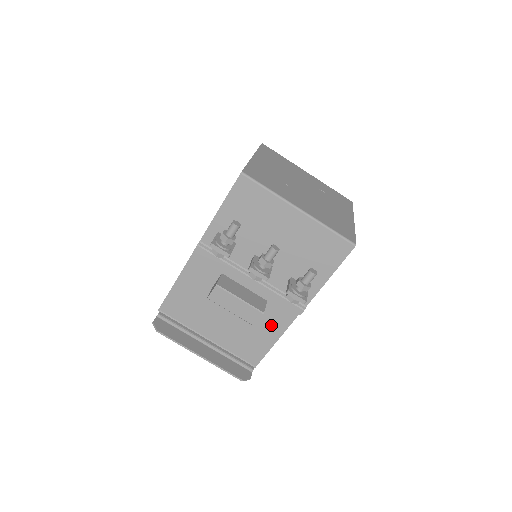
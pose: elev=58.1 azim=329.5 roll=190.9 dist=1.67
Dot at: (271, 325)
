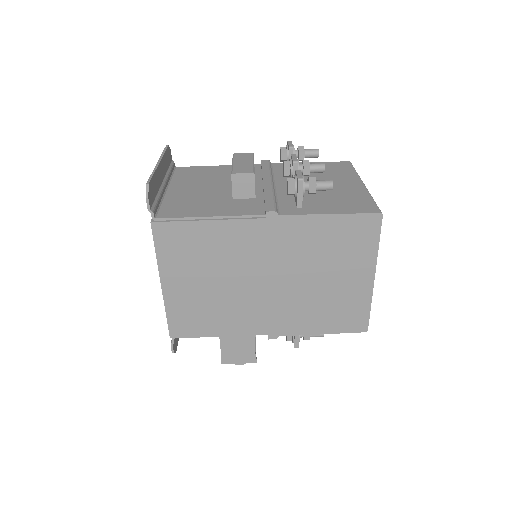
Dot at: (228, 208)
